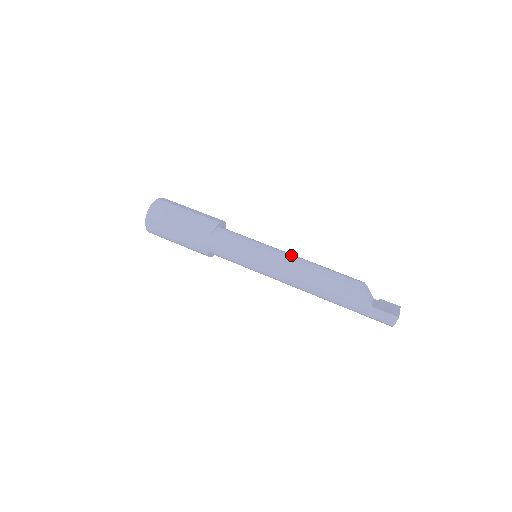
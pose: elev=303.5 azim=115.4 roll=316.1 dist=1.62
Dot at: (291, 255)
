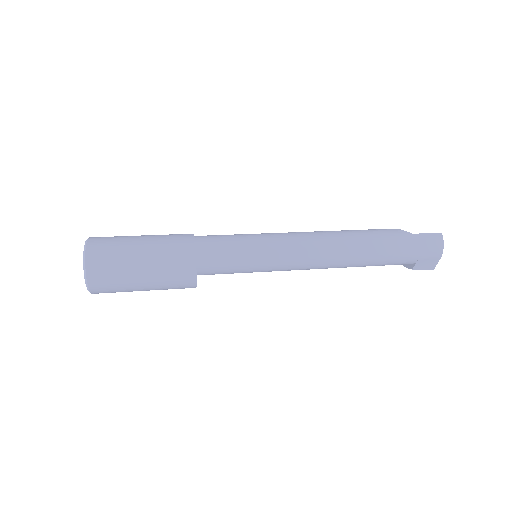
Dot at: occluded
